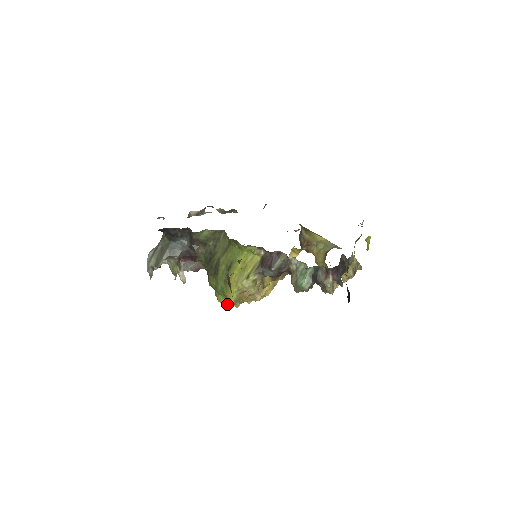
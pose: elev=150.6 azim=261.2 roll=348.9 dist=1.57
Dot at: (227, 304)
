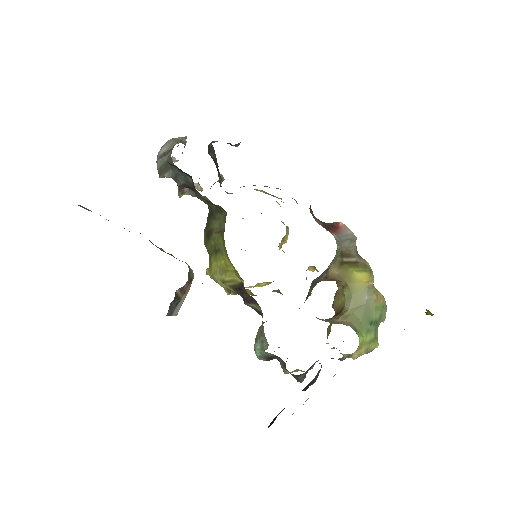
Dot at: (206, 271)
